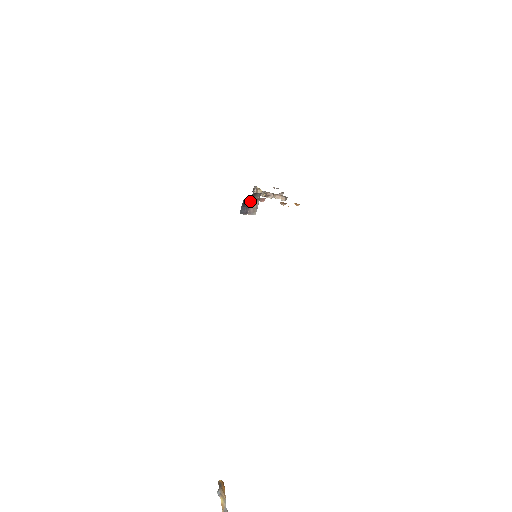
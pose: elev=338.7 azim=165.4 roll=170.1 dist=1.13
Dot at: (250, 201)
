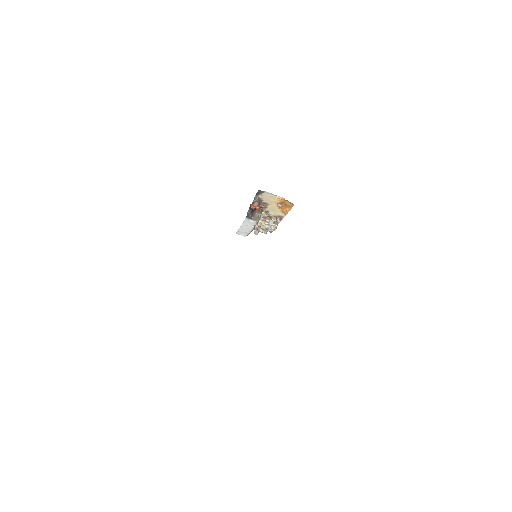
Dot at: (255, 200)
